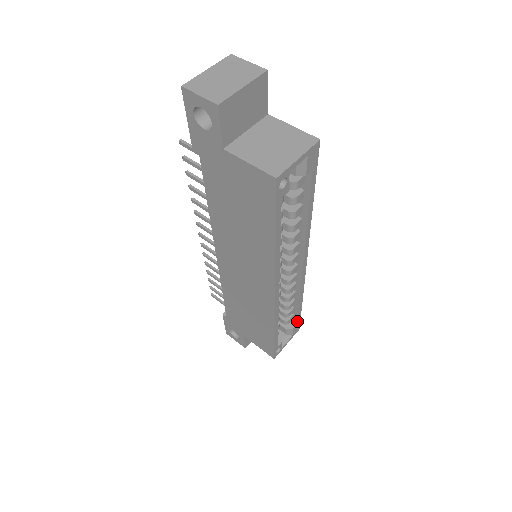
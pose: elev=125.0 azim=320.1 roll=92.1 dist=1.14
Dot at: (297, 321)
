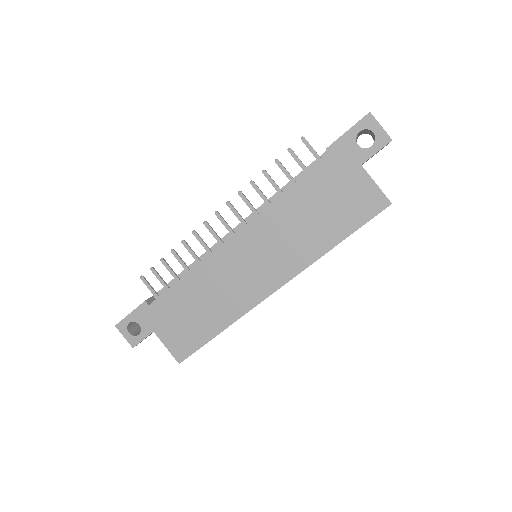
Dot at: occluded
